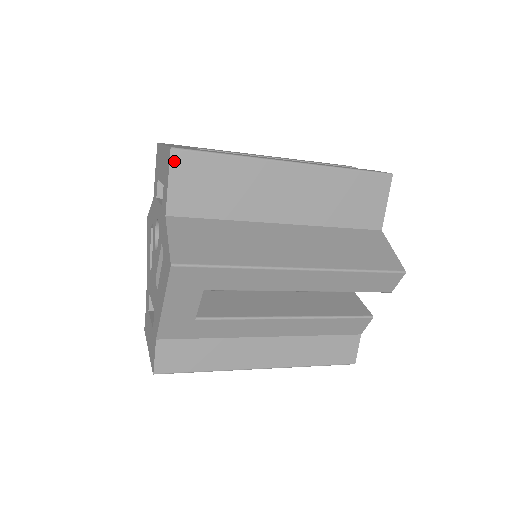
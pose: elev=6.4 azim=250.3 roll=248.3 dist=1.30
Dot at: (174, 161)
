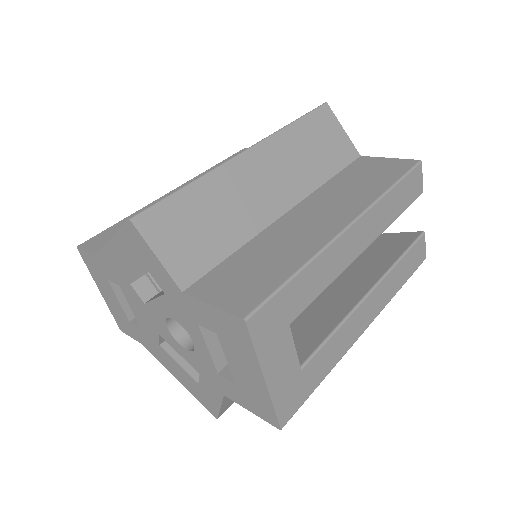
Dot at: occluded
